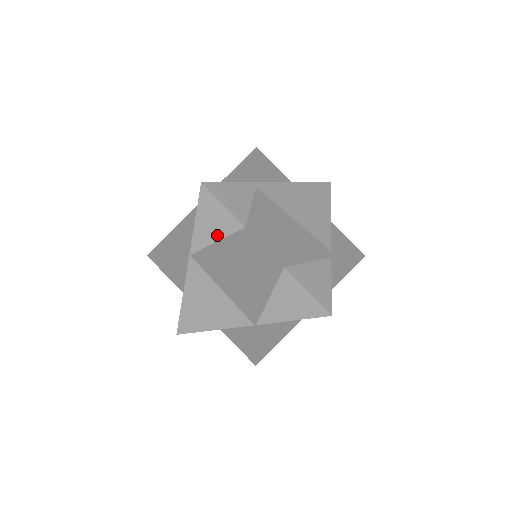
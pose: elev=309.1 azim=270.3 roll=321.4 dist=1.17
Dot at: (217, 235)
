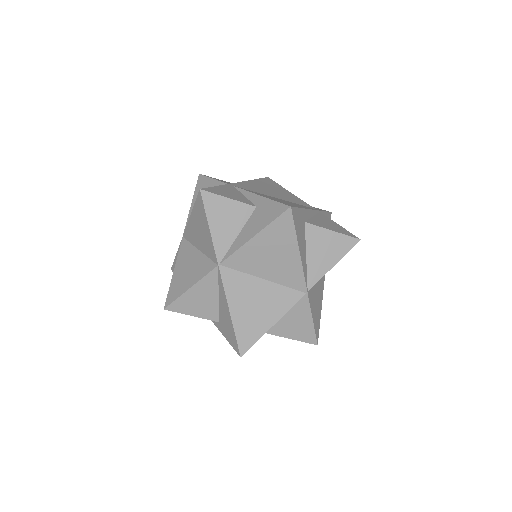
Dot at: (235, 229)
